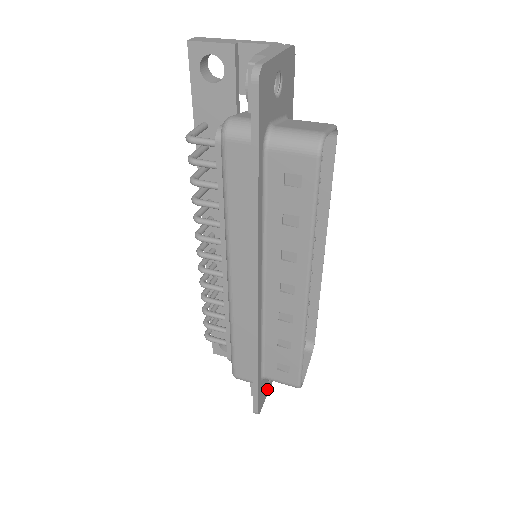
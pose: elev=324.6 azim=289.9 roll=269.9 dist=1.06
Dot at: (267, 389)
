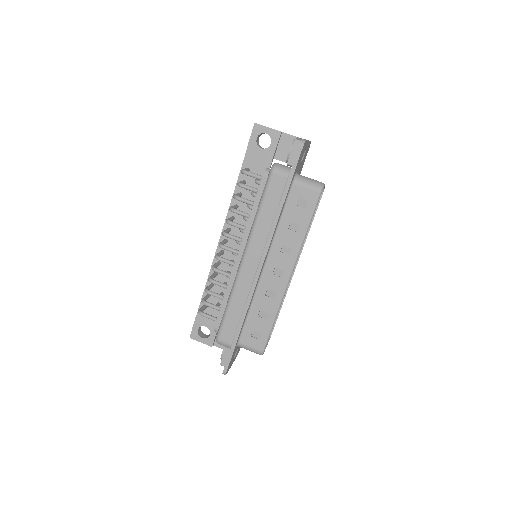
Dot at: (232, 362)
